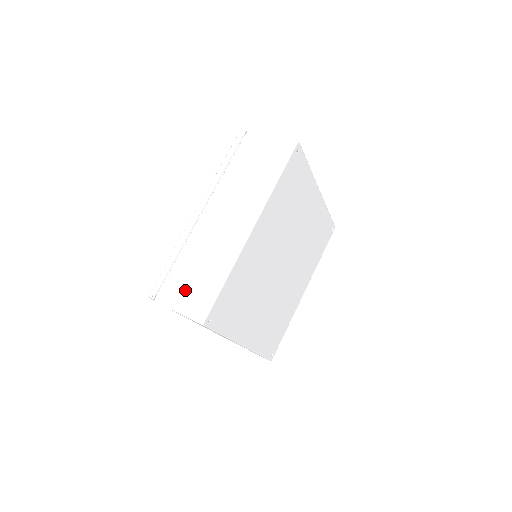
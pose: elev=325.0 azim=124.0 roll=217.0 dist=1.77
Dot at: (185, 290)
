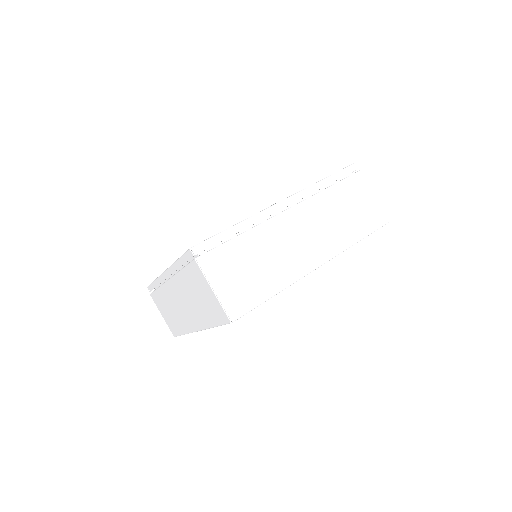
Dot at: (164, 311)
